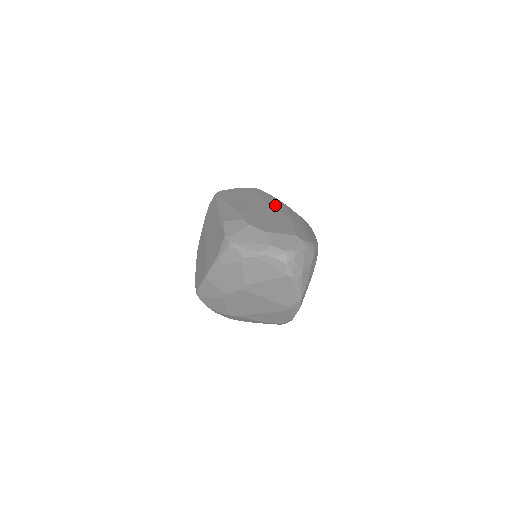
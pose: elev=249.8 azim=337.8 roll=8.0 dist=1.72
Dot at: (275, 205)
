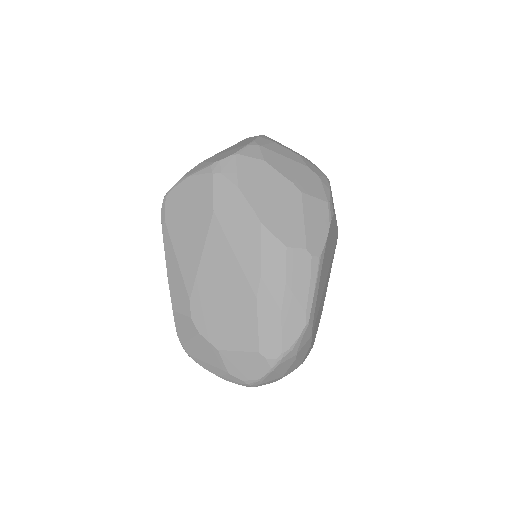
Dot at: (240, 244)
